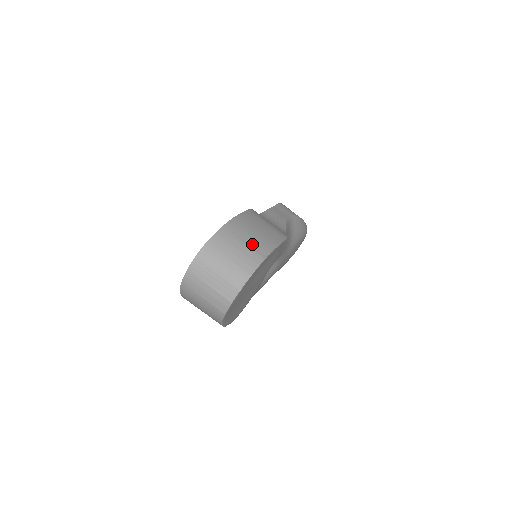
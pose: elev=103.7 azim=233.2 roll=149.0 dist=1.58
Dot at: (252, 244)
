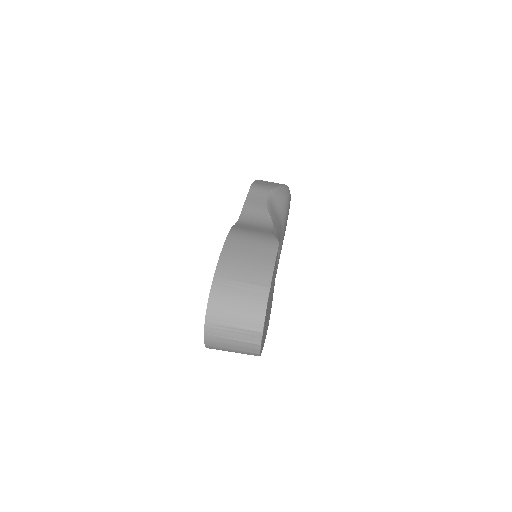
Dot at: (250, 278)
